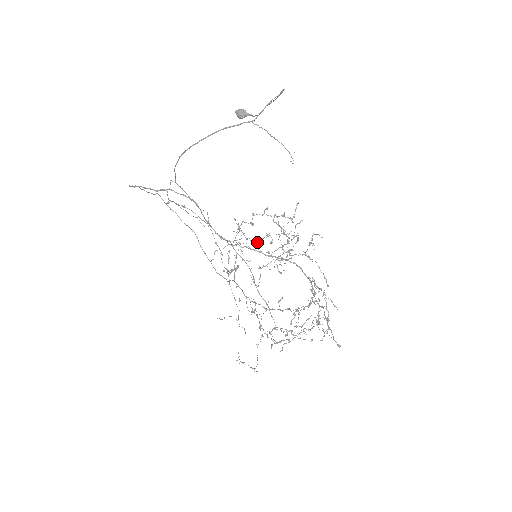
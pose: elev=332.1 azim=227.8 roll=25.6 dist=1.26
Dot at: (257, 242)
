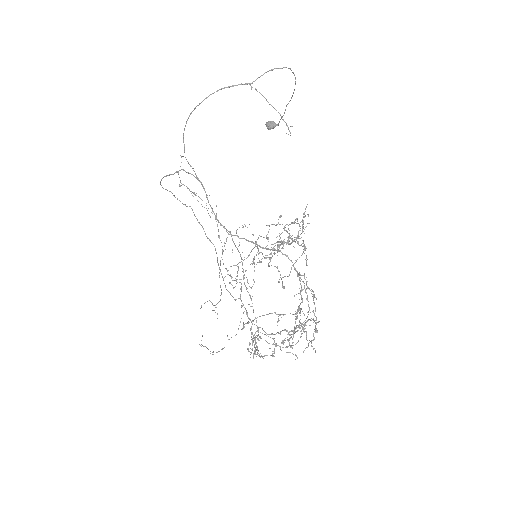
Dot at: occluded
